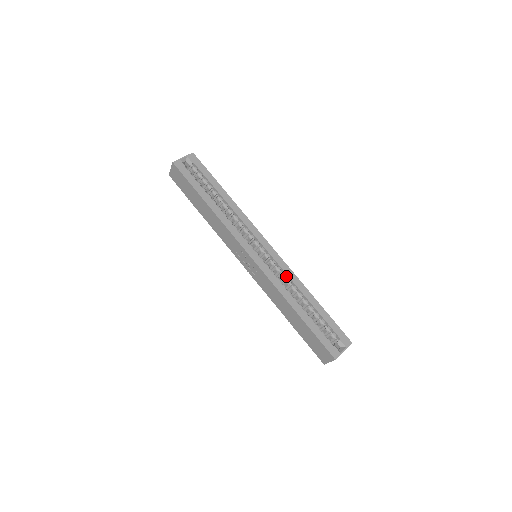
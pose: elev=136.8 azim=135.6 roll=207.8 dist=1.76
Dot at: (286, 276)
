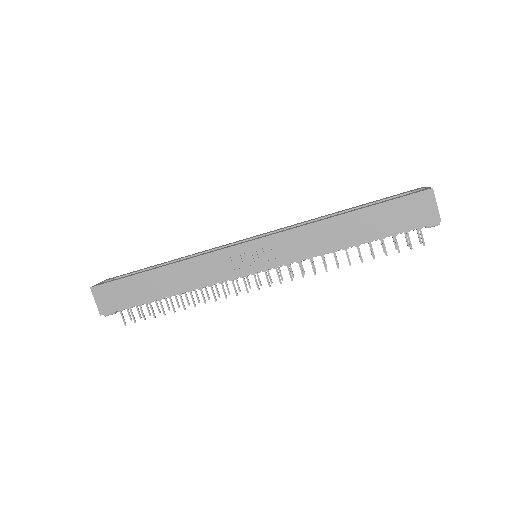
Dot at: occluded
